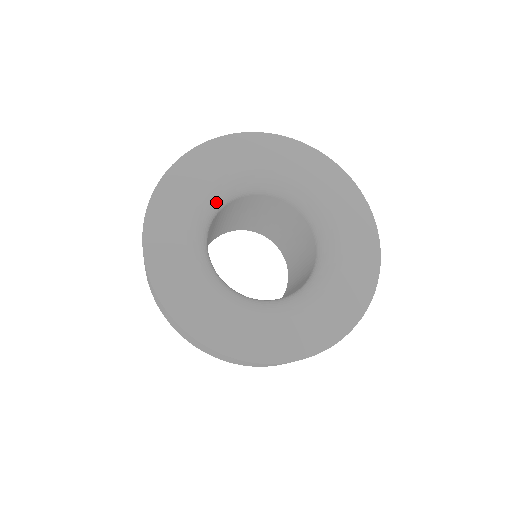
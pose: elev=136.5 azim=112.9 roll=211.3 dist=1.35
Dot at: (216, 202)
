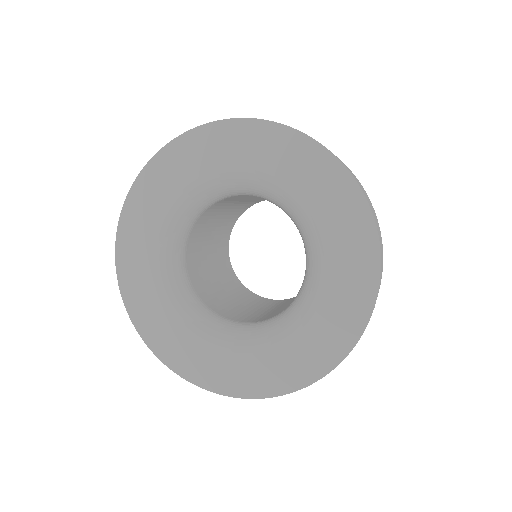
Dot at: (214, 192)
